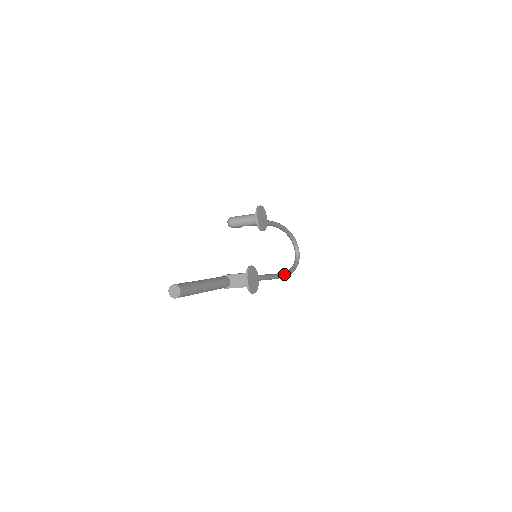
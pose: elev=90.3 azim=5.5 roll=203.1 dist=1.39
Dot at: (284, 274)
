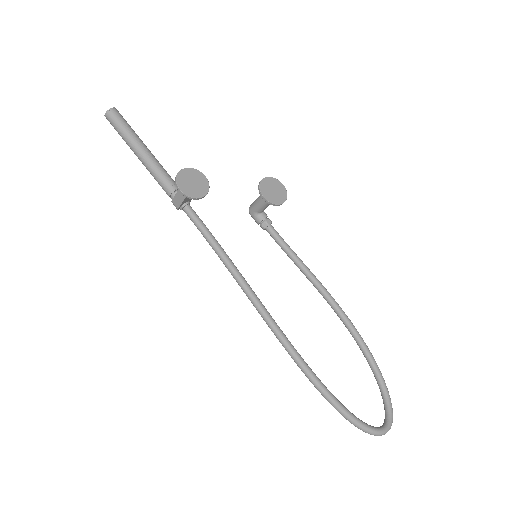
Dot at: (307, 365)
